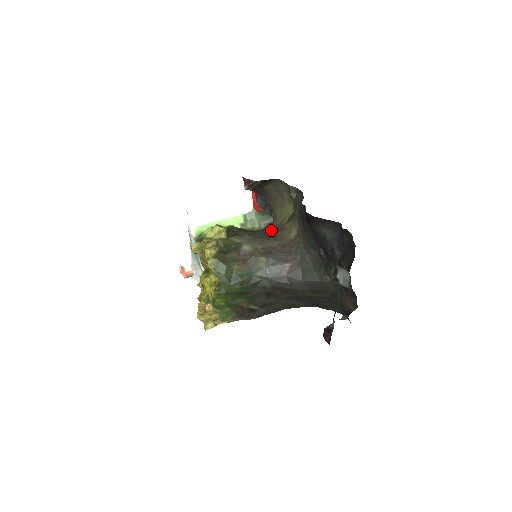
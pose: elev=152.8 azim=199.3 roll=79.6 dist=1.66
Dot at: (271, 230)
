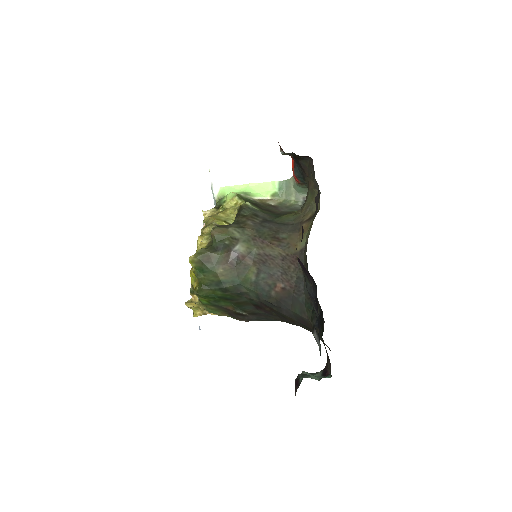
Dot at: (288, 224)
